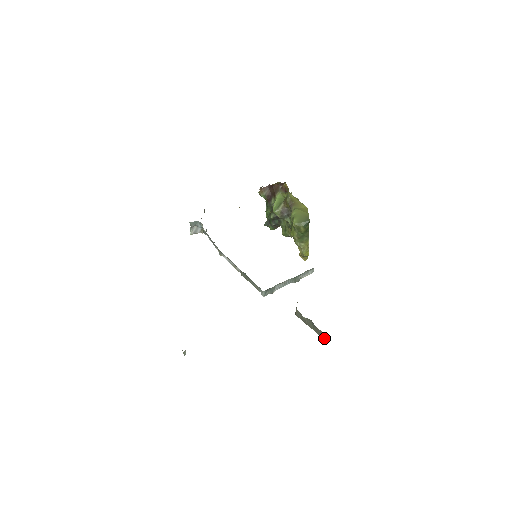
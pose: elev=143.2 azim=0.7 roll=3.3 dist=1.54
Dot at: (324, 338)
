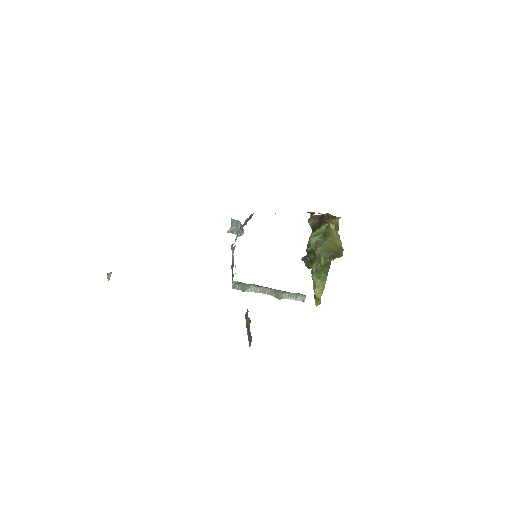
Dot at: (249, 343)
